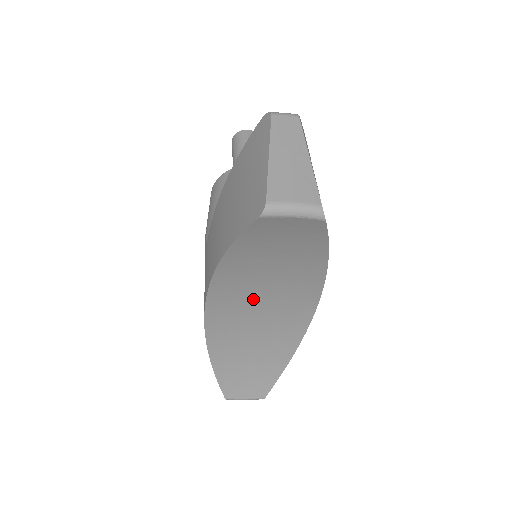
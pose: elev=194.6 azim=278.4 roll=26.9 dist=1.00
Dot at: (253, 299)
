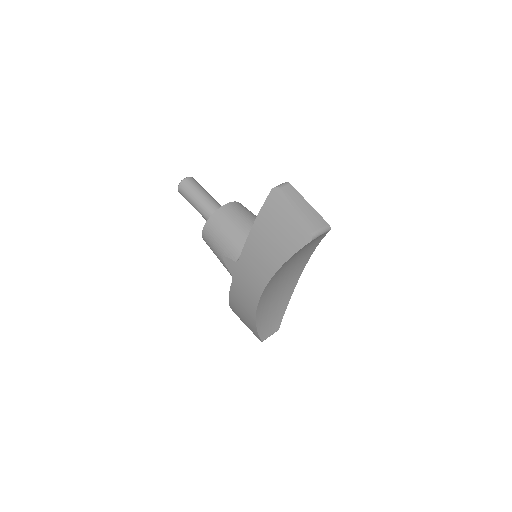
Dot at: (280, 279)
